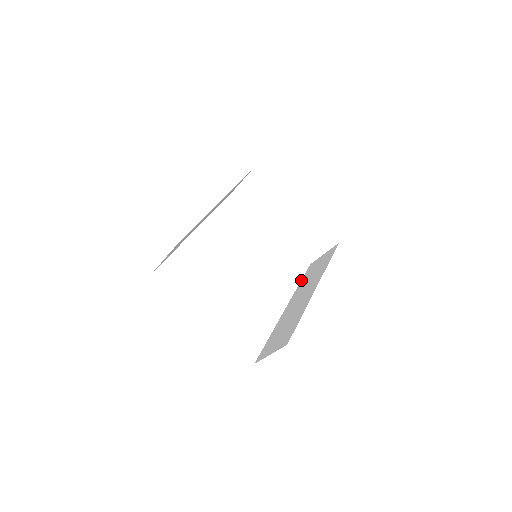
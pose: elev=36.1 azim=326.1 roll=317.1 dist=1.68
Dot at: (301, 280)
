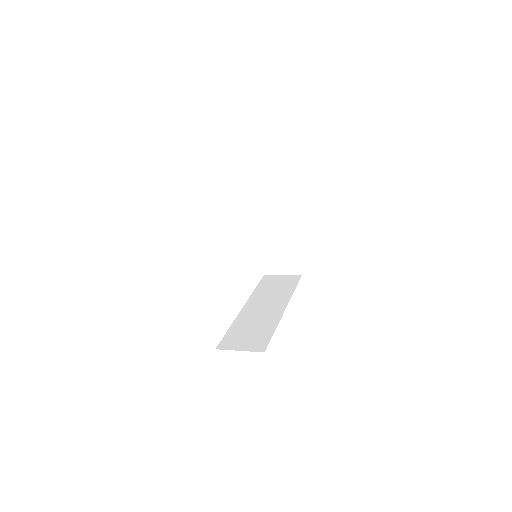
Dot at: (257, 287)
